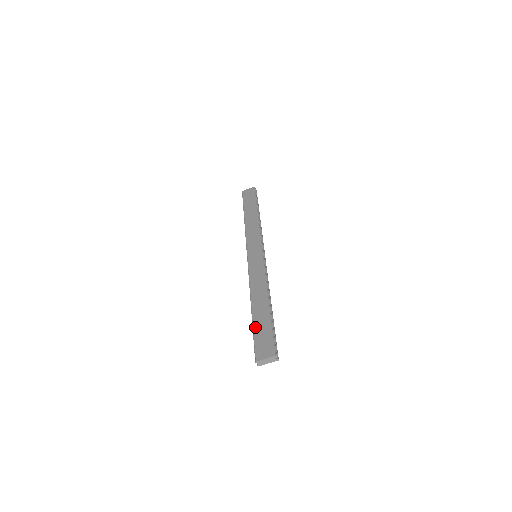
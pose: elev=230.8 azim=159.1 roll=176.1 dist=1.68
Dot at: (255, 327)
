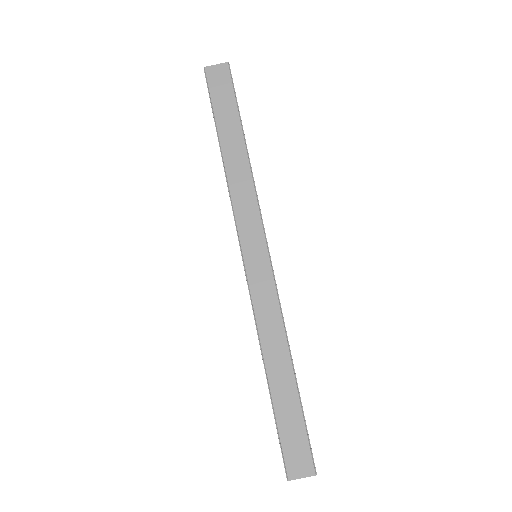
Dot at: (279, 418)
